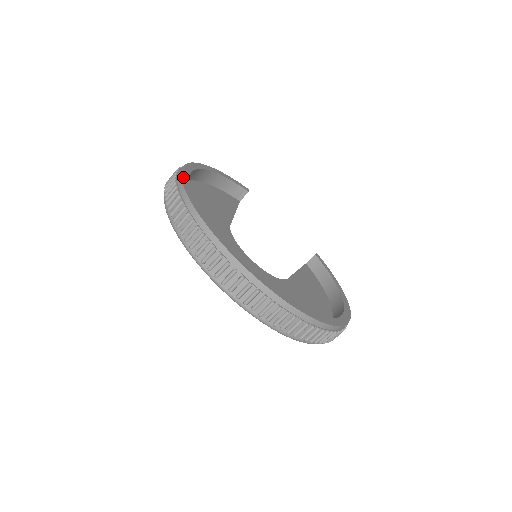
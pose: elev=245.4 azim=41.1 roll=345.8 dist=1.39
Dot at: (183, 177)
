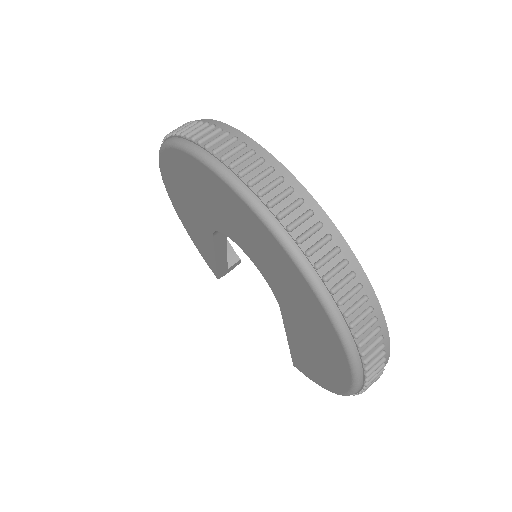
Dot at: occluded
